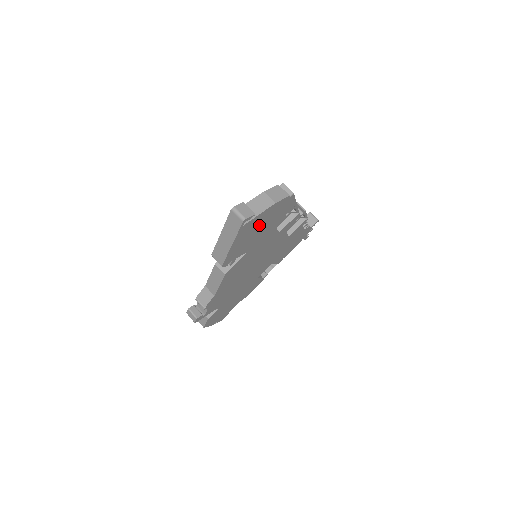
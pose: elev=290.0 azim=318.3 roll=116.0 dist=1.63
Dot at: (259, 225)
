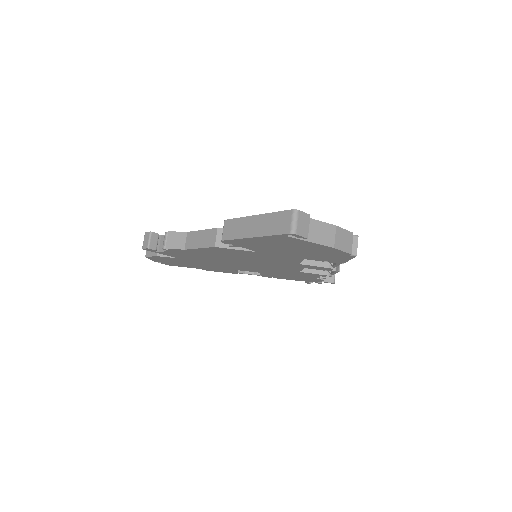
Dot at: (296, 247)
